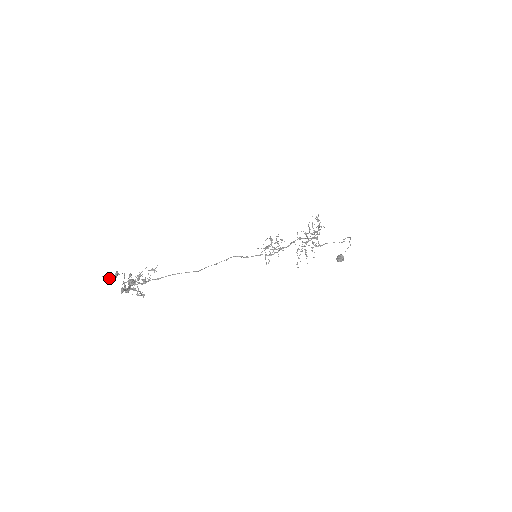
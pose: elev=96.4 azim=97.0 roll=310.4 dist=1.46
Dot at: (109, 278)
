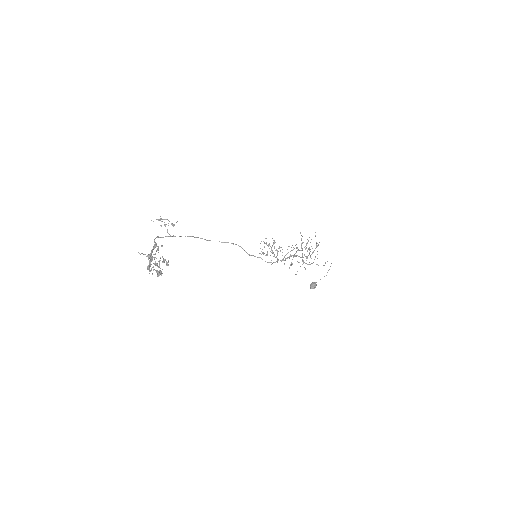
Dot at: (143, 254)
